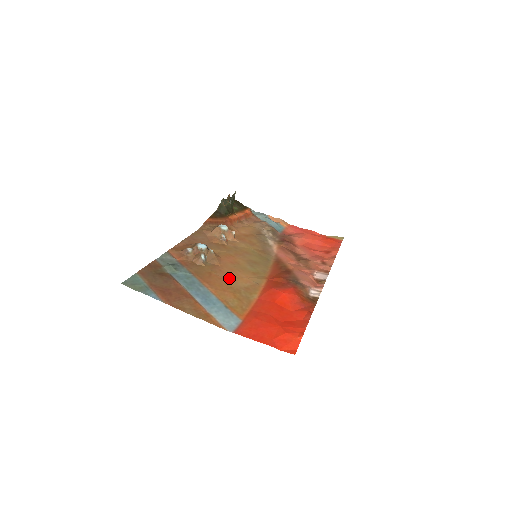
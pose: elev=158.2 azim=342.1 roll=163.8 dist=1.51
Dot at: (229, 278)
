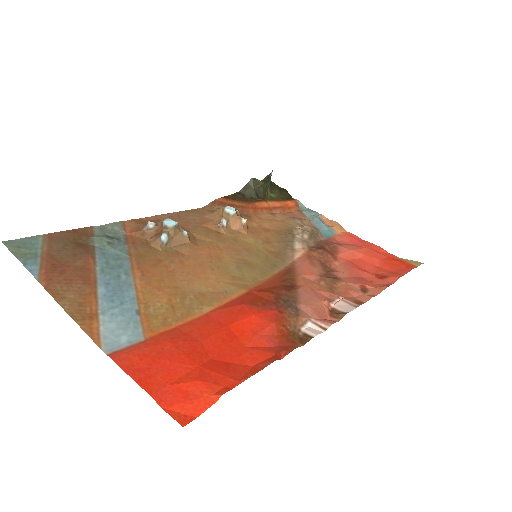
Dot at: (185, 274)
